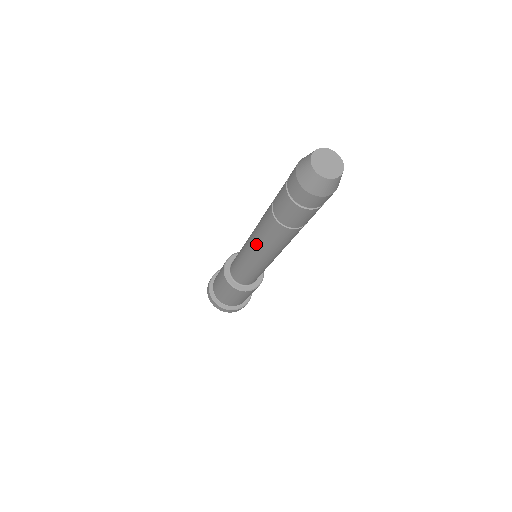
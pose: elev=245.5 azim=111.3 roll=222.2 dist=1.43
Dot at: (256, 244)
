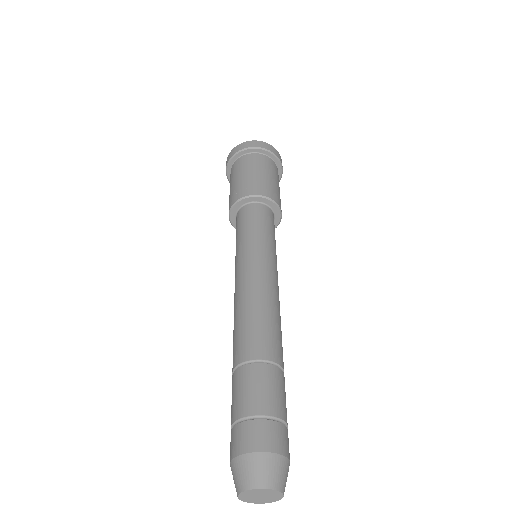
Dot at: occluded
